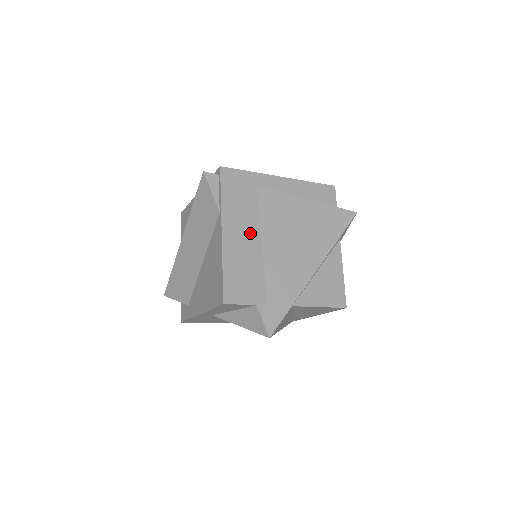
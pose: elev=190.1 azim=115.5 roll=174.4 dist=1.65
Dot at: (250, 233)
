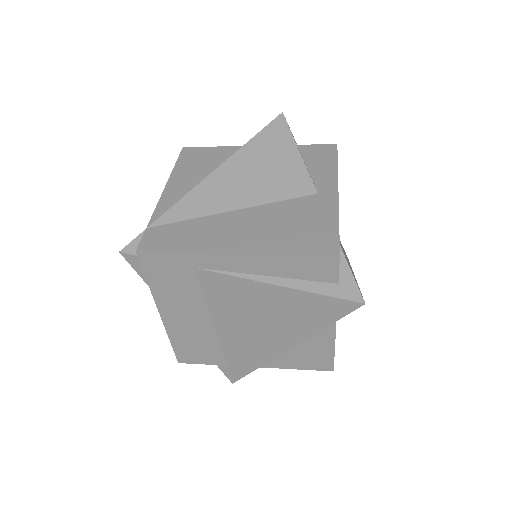
Dot at: (196, 315)
